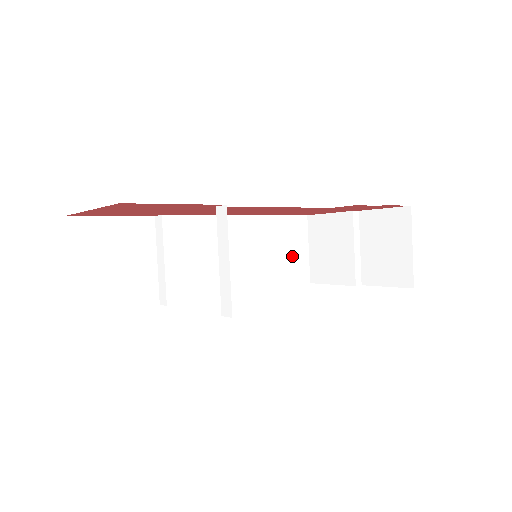
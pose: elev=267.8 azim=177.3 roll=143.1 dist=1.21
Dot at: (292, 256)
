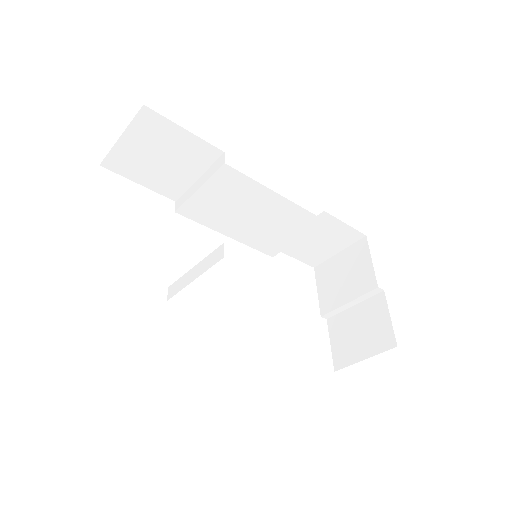
Dot at: (319, 246)
